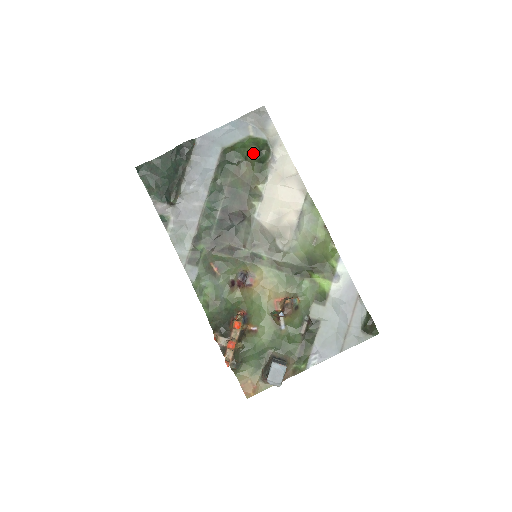
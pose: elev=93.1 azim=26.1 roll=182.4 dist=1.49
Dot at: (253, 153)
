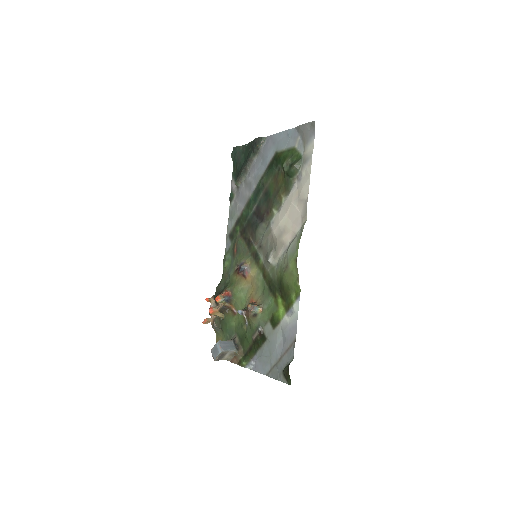
Dot at: (285, 165)
